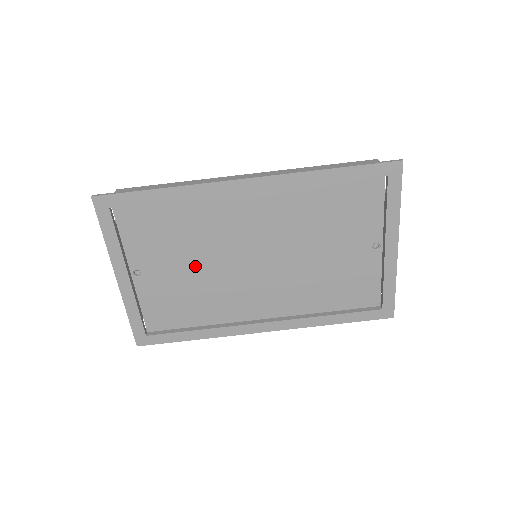
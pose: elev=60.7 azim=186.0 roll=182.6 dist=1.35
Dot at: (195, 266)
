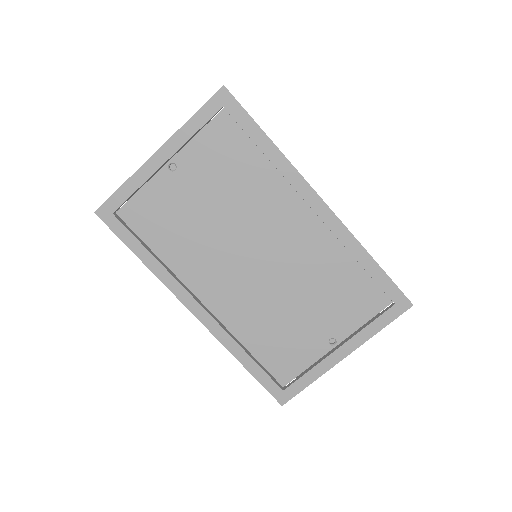
Dot at: (215, 212)
